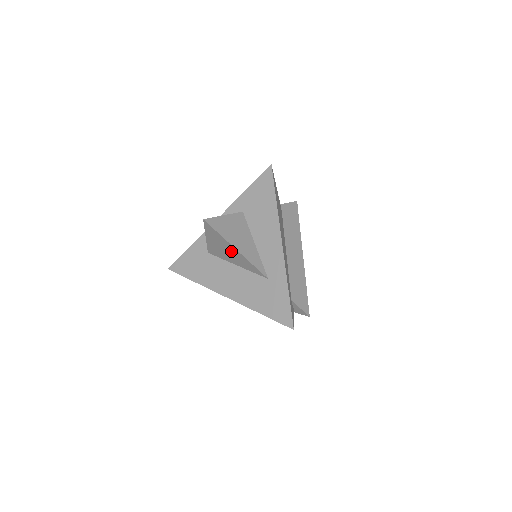
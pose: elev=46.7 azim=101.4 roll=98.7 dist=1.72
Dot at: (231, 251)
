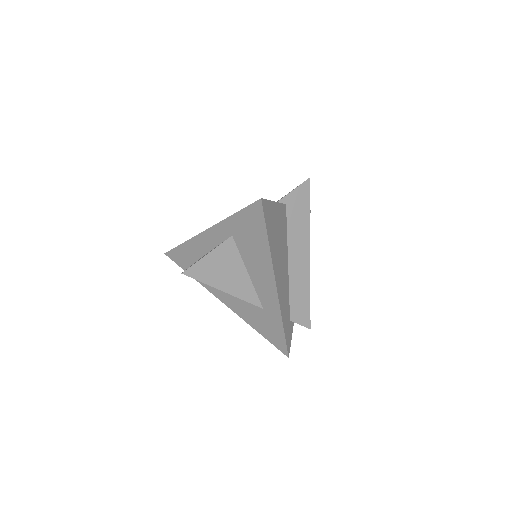
Dot at: occluded
